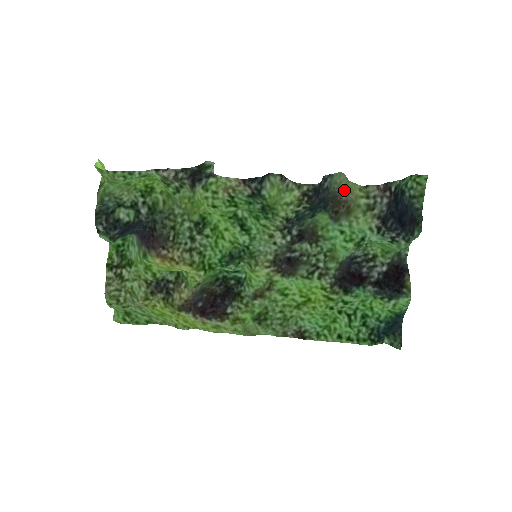
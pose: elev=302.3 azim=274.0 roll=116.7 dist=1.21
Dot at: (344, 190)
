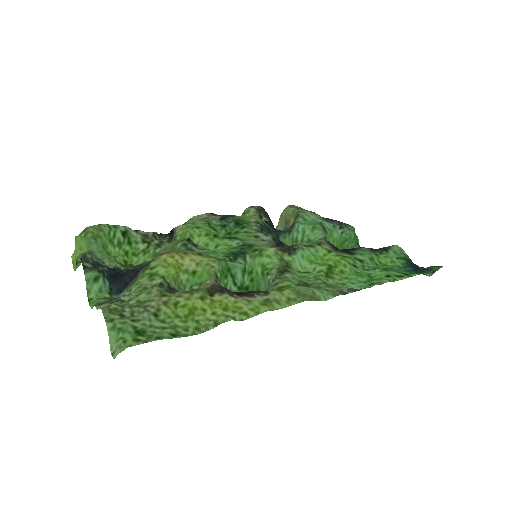
Dot at: occluded
